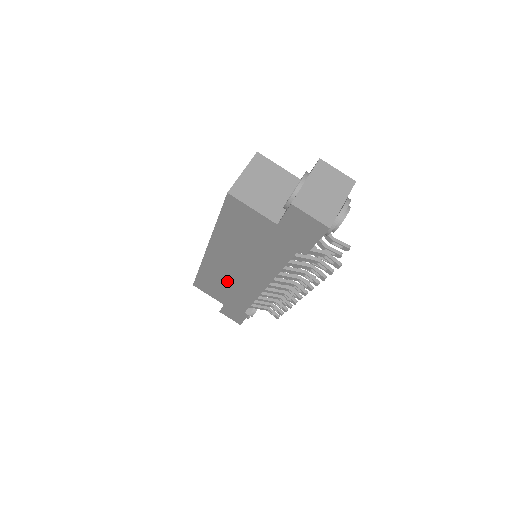
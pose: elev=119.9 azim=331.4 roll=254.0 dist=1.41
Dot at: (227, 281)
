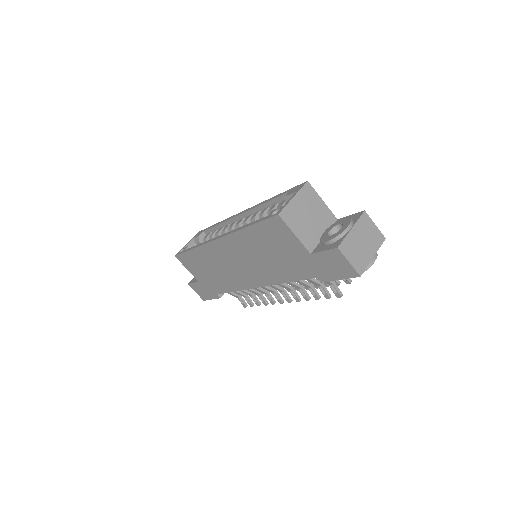
Dot at: (219, 268)
